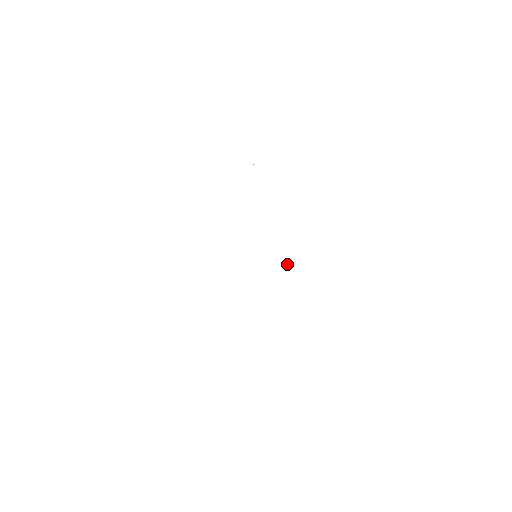
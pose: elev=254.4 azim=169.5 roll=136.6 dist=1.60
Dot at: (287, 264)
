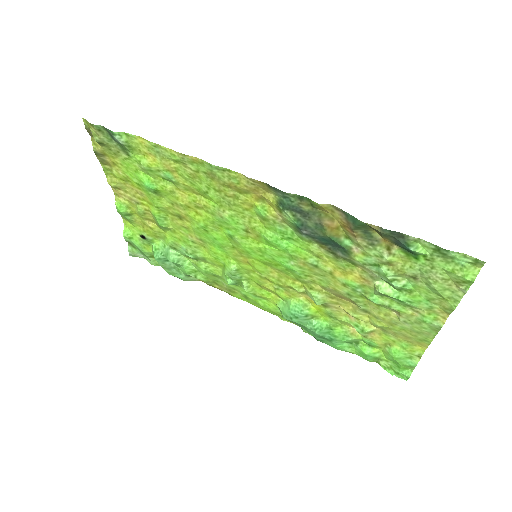
Dot at: (284, 308)
